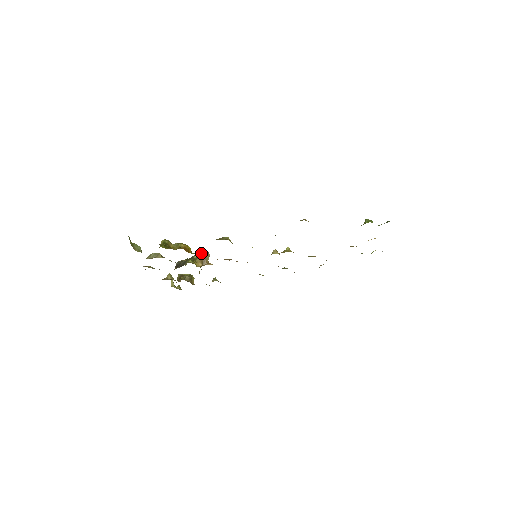
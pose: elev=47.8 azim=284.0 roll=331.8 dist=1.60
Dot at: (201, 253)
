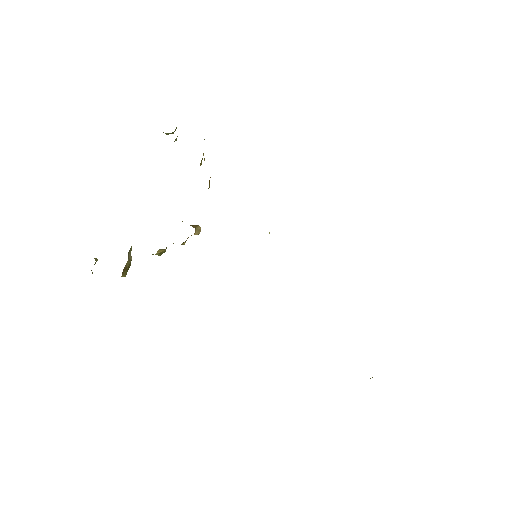
Dot at: occluded
